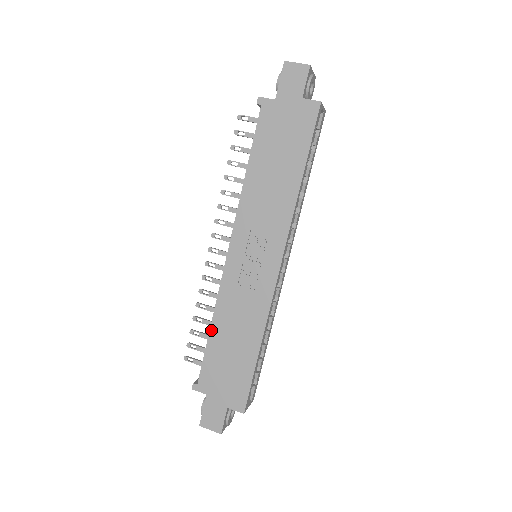
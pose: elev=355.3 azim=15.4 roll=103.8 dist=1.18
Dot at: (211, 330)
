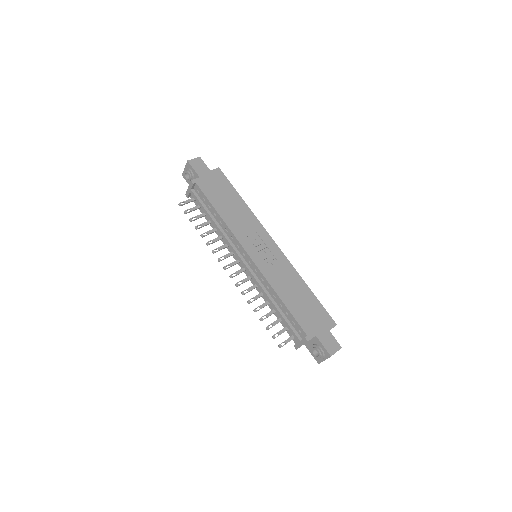
Dot at: (283, 301)
